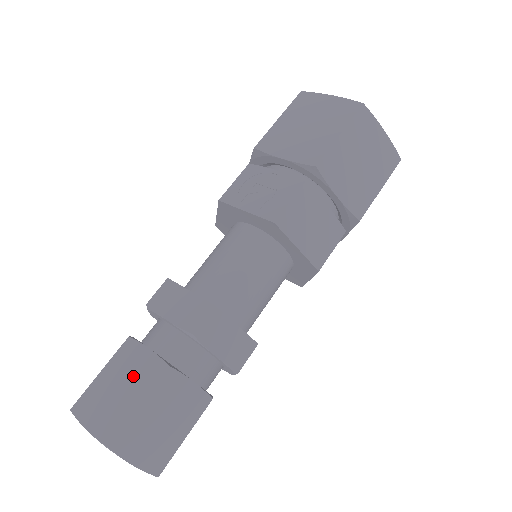
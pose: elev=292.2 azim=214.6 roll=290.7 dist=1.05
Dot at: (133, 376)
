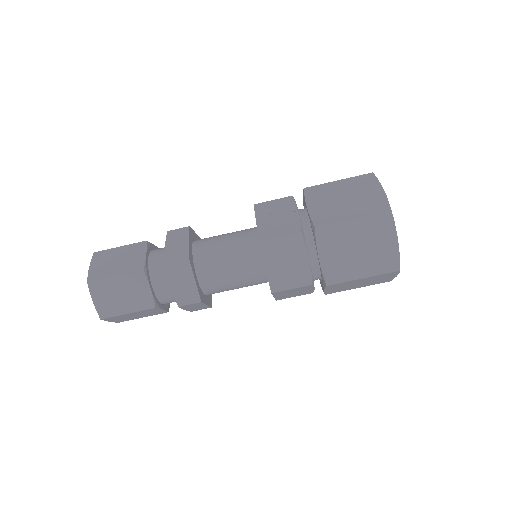
Dot at: (127, 260)
